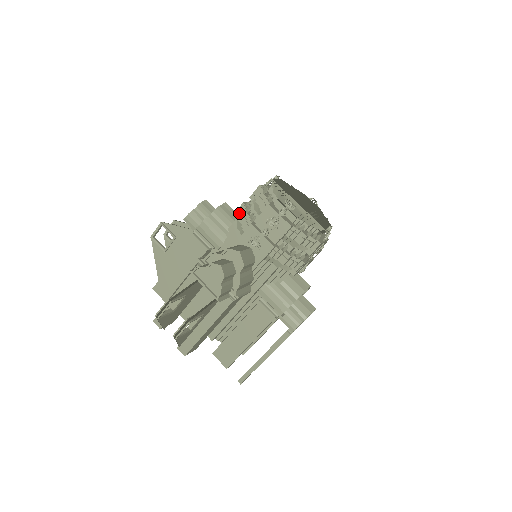
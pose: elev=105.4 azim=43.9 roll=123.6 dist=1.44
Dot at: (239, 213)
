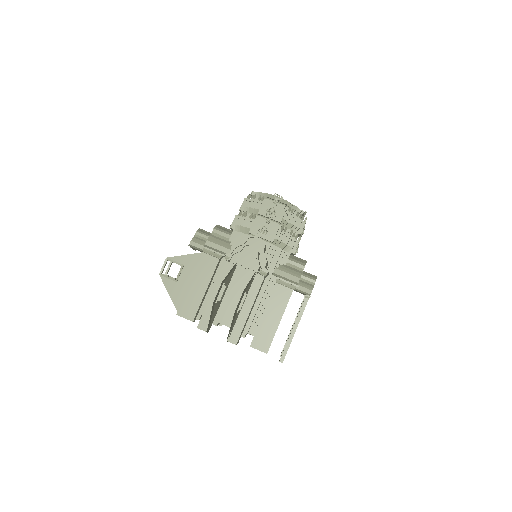
Dot at: (236, 223)
